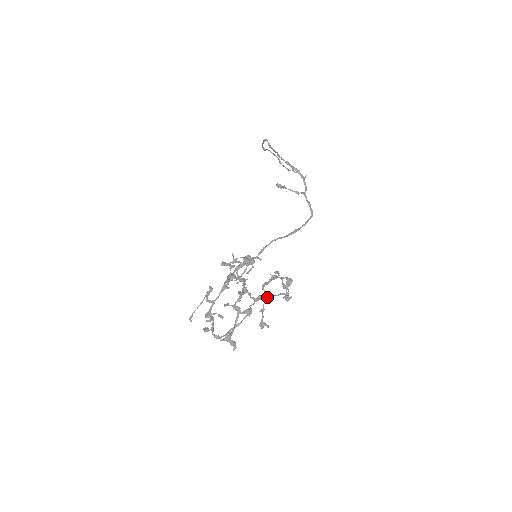
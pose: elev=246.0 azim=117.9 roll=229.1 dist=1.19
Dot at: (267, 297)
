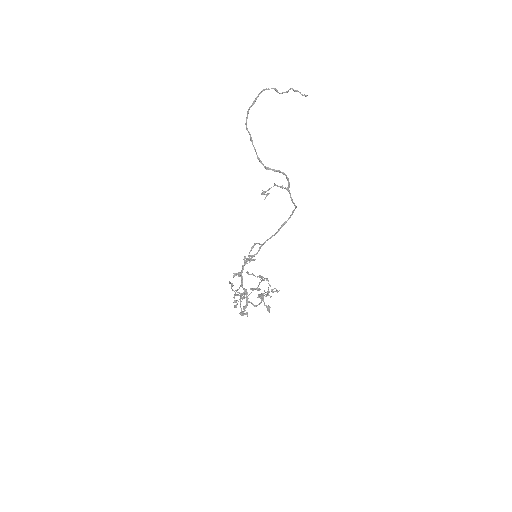
Dot at: (262, 300)
